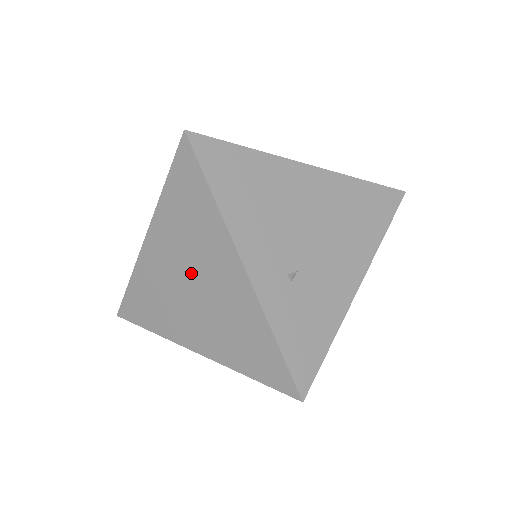
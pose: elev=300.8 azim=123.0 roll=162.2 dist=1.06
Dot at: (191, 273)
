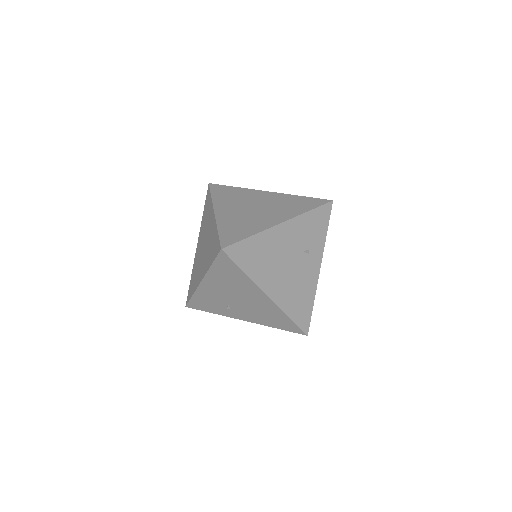
Dot at: (249, 205)
